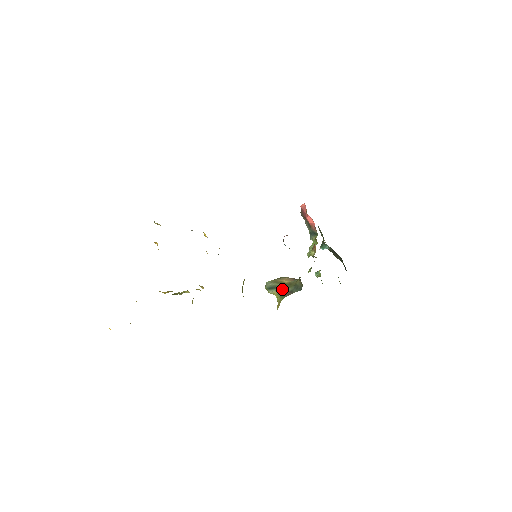
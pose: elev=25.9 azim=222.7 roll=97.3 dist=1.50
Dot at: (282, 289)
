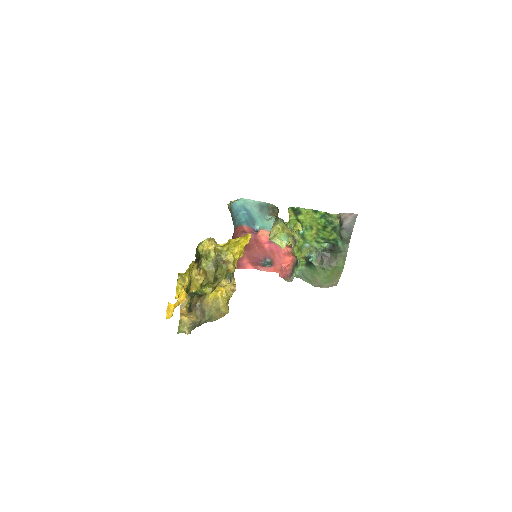
Dot at: (274, 223)
